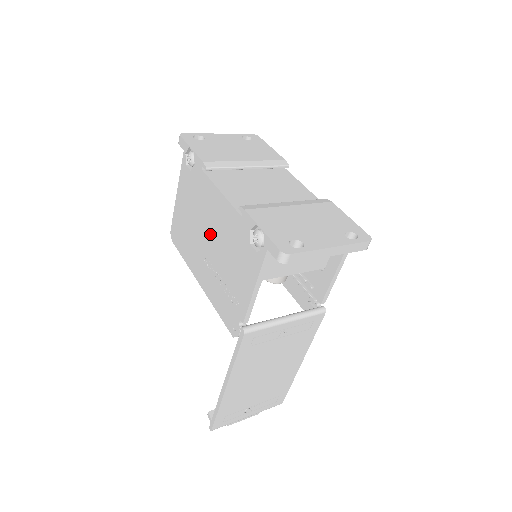
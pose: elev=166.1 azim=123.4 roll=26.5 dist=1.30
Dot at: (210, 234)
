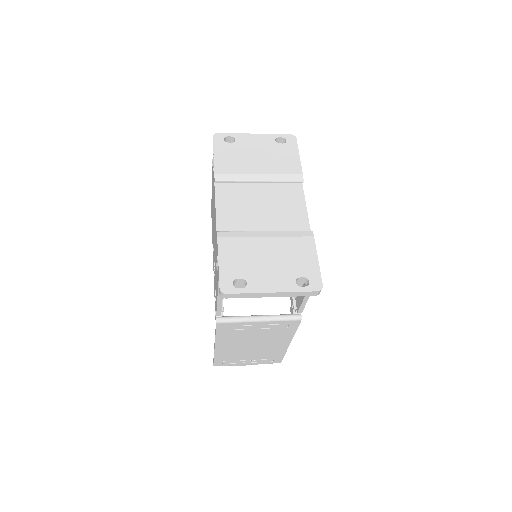
Dot at: (214, 234)
